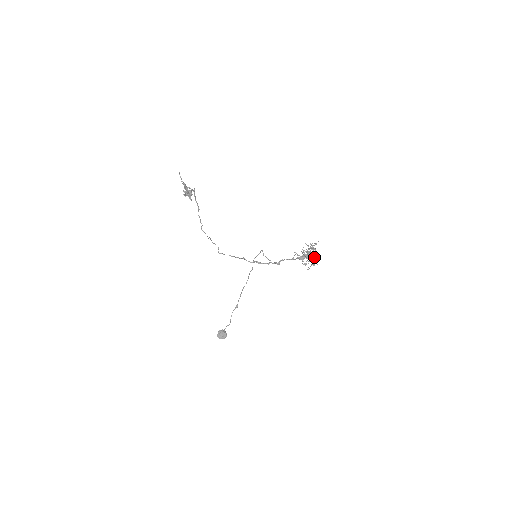
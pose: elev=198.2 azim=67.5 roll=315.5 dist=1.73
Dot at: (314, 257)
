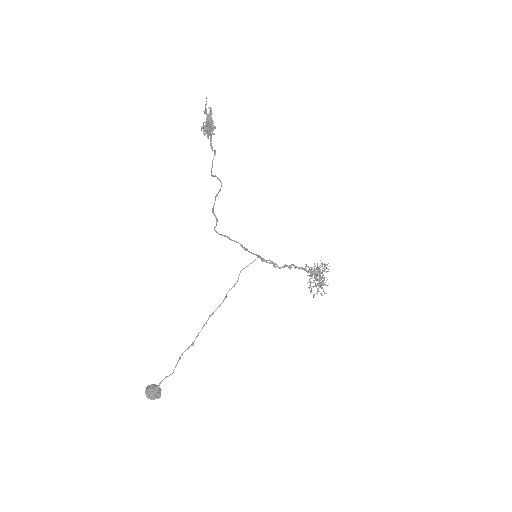
Dot at: (322, 281)
